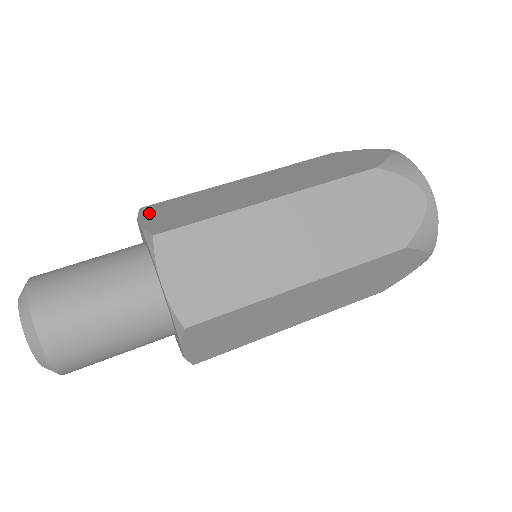
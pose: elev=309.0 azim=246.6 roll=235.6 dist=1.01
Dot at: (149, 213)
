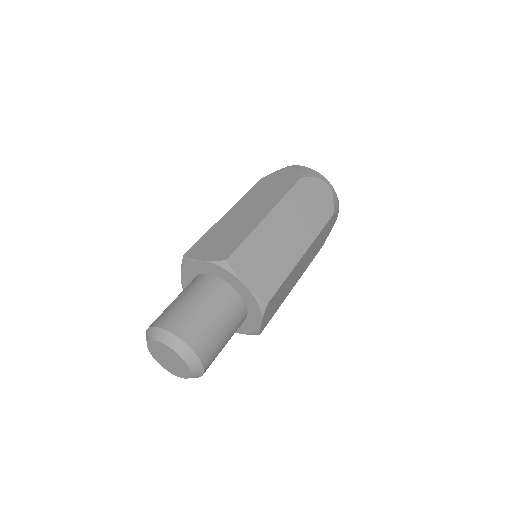
Dot at: (197, 254)
